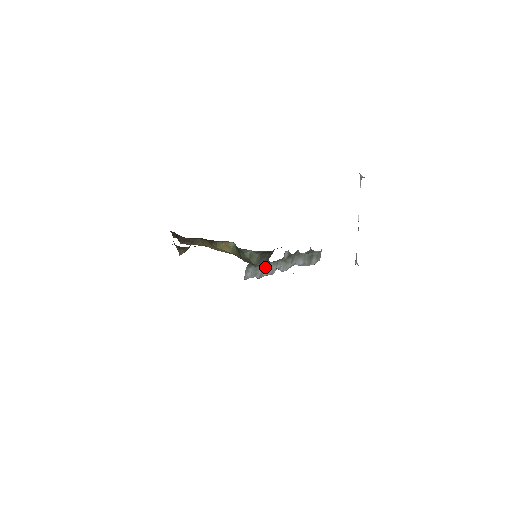
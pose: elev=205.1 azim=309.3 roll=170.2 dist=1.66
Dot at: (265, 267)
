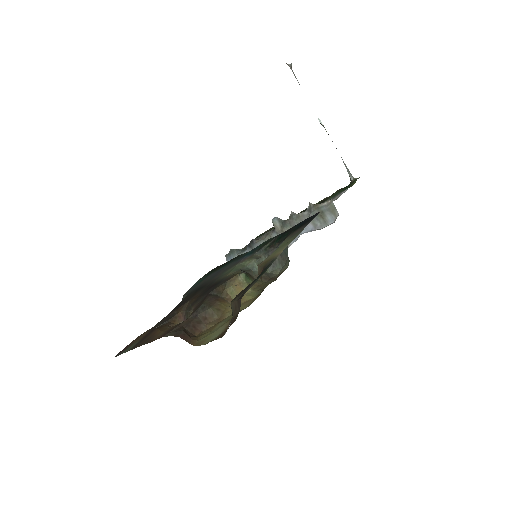
Dot at: occluded
